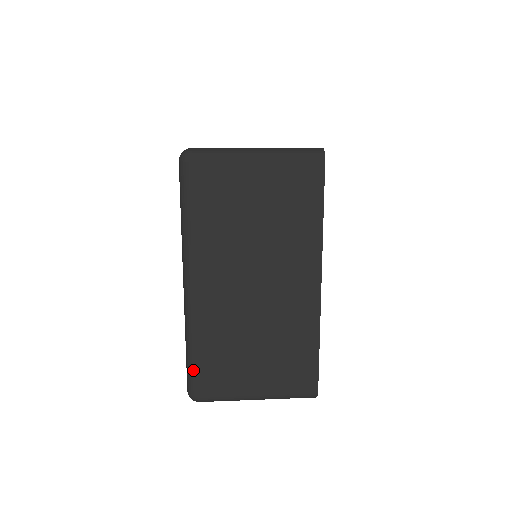
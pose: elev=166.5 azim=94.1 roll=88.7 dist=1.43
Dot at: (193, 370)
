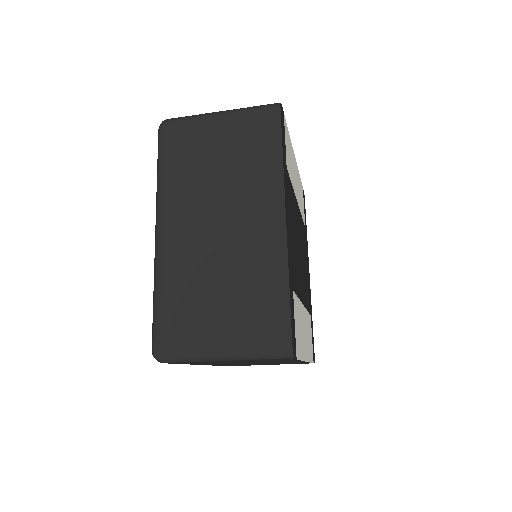
Dot at: (156, 319)
